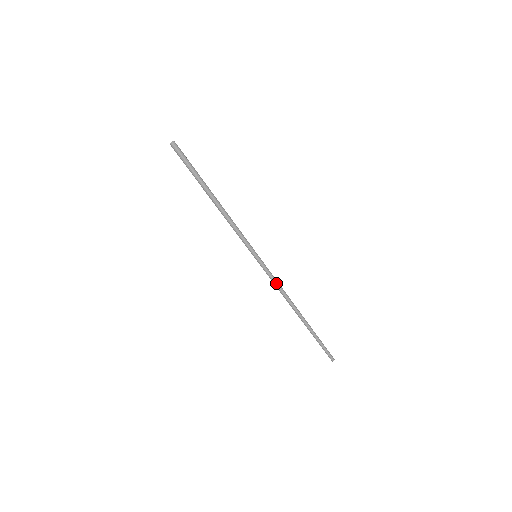
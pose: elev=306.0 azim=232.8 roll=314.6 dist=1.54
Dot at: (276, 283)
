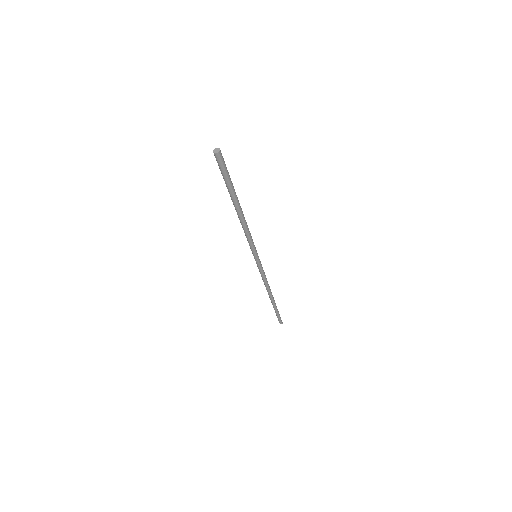
Dot at: (263, 277)
